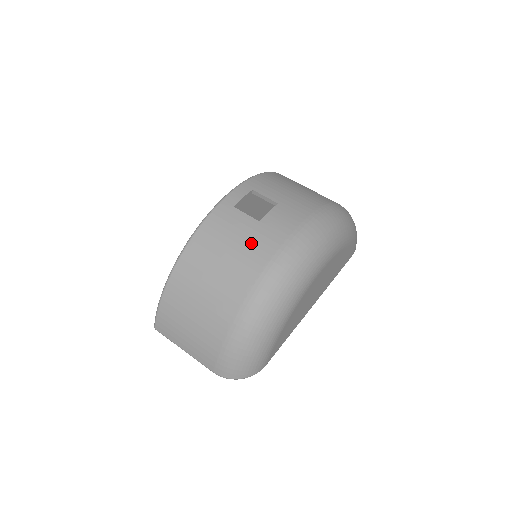
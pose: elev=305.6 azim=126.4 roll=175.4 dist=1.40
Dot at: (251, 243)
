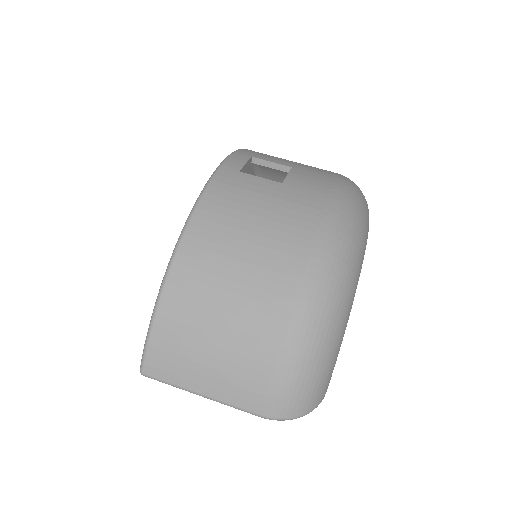
Dot at: (284, 207)
